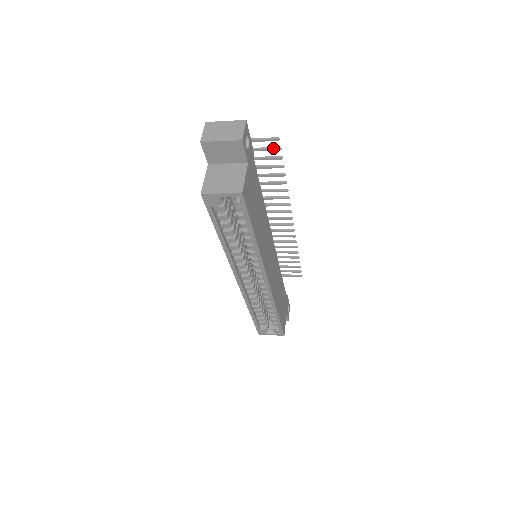
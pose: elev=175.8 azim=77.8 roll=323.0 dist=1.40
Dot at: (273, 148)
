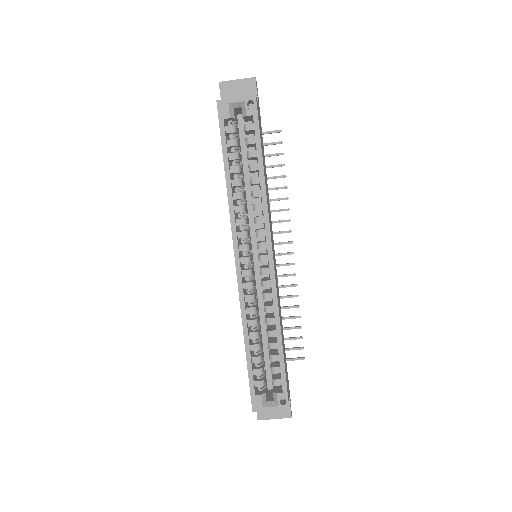
Dot at: (275, 142)
